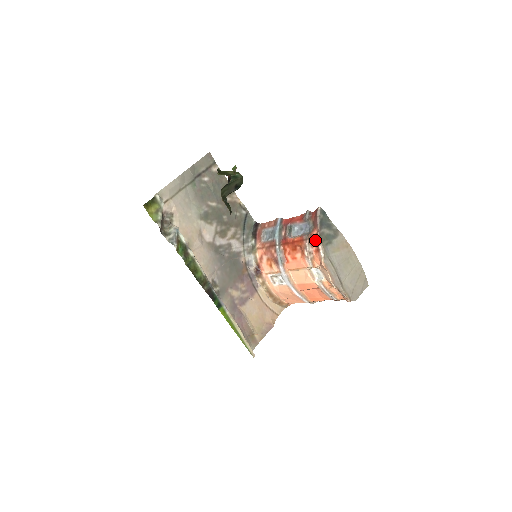
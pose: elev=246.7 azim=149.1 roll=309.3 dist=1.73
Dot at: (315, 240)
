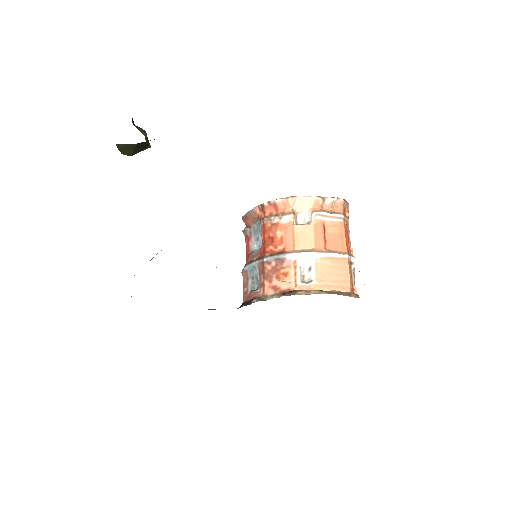
Dot at: (265, 209)
